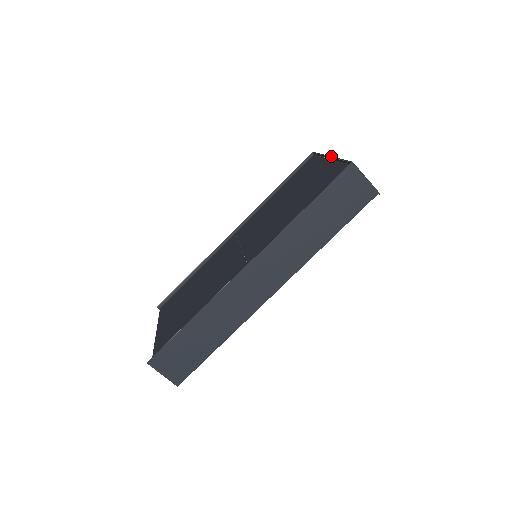
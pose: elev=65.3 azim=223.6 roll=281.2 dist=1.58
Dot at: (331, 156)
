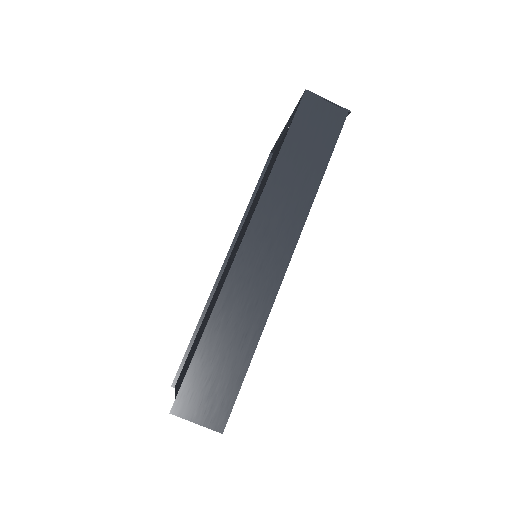
Dot at: (286, 123)
